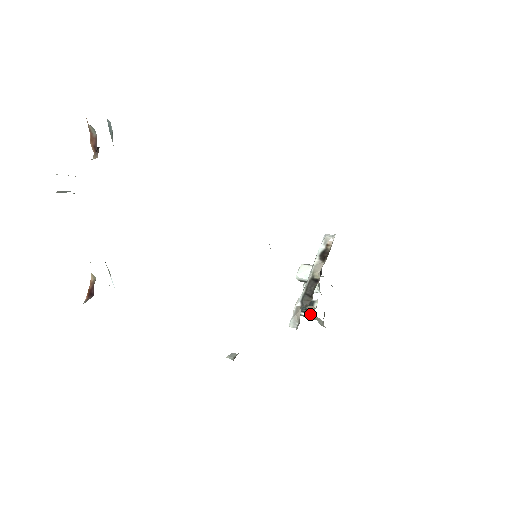
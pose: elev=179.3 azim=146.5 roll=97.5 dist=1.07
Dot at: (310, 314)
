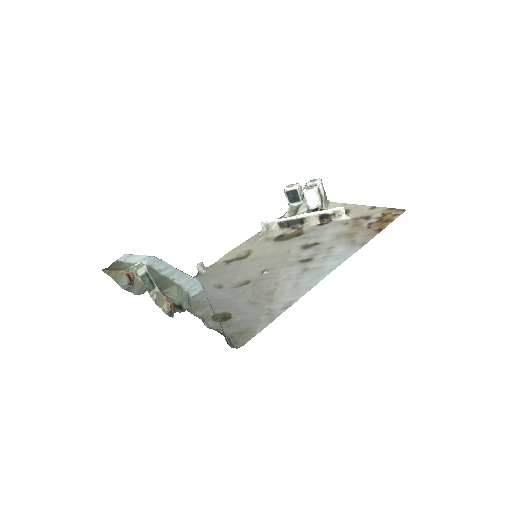
Dot at: (289, 204)
